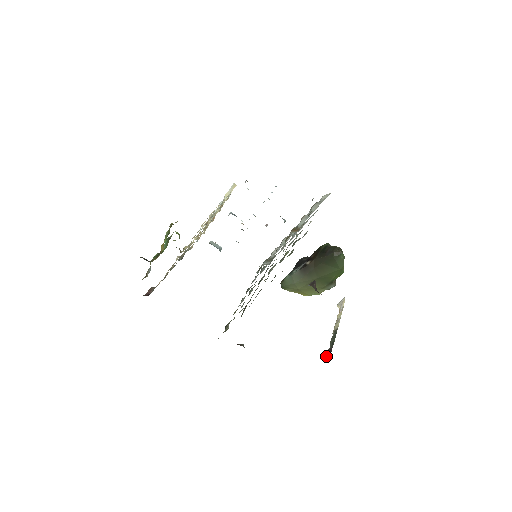
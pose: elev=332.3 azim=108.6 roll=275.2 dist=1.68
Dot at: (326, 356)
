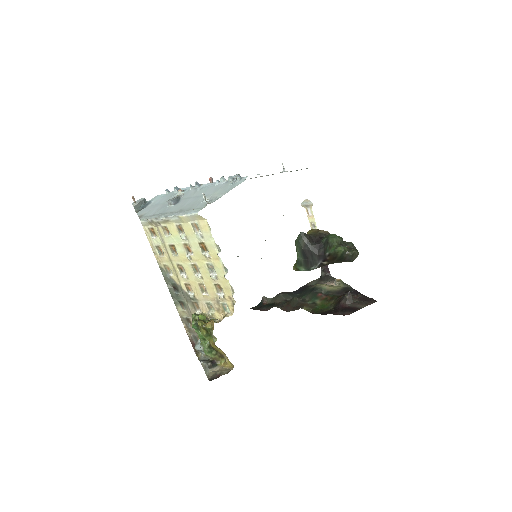
Dot at: occluded
